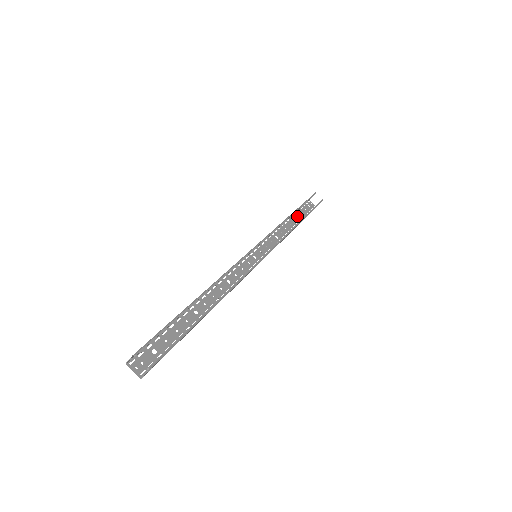
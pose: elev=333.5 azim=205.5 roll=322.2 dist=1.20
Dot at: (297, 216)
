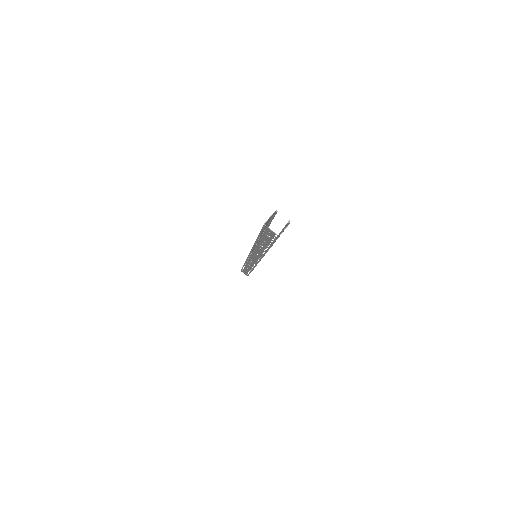
Dot at: (245, 269)
